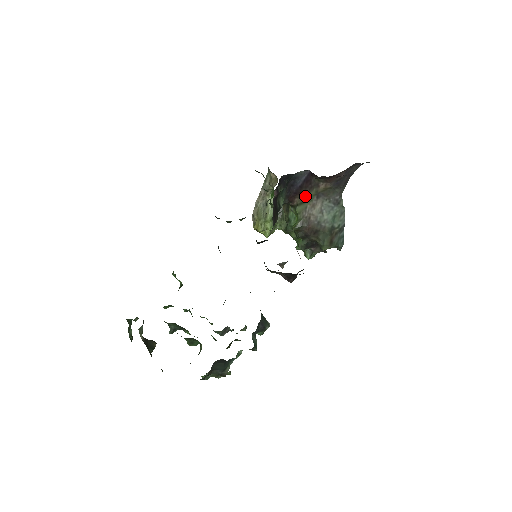
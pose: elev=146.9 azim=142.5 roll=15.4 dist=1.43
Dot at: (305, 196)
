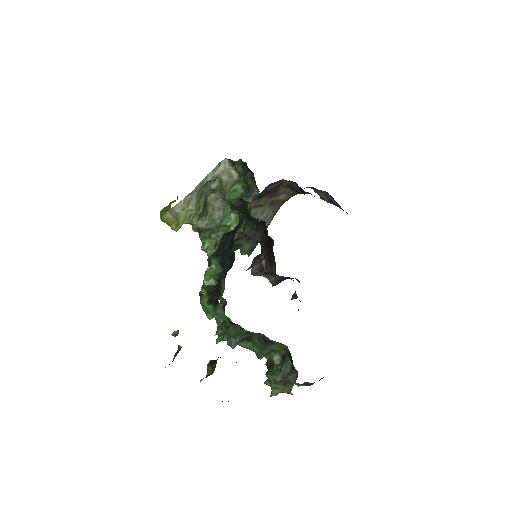
Dot at: (263, 201)
